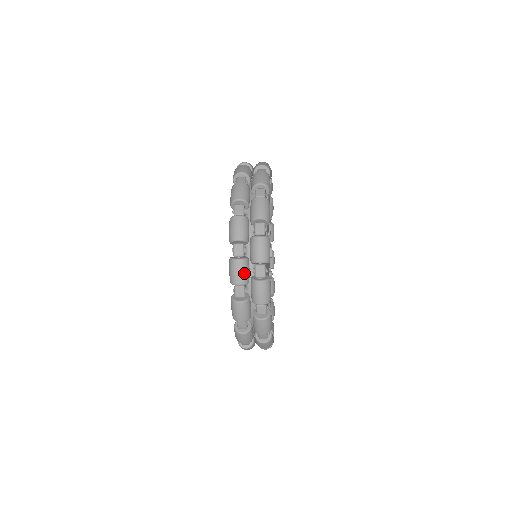
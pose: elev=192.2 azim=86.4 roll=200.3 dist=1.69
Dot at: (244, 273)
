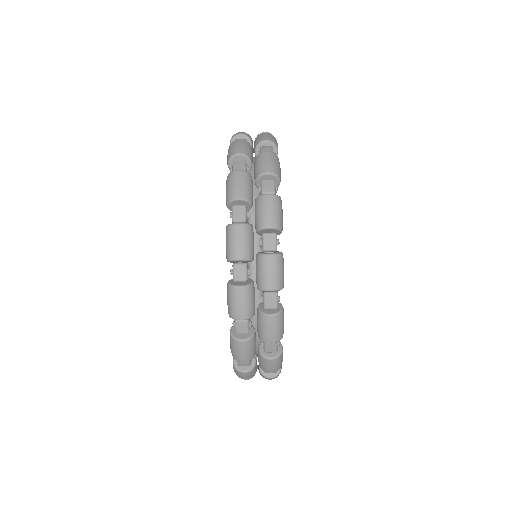
Dot at: (247, 243)
